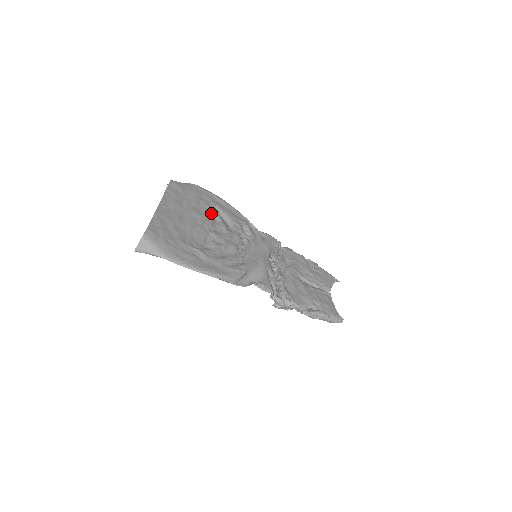
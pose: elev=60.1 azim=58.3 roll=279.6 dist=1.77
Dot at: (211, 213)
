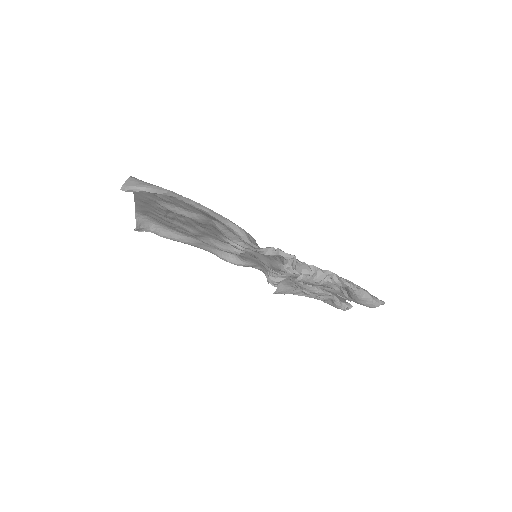
Dot at: occluded
